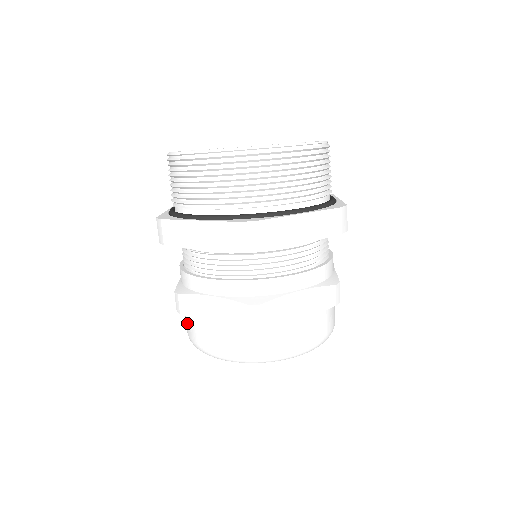
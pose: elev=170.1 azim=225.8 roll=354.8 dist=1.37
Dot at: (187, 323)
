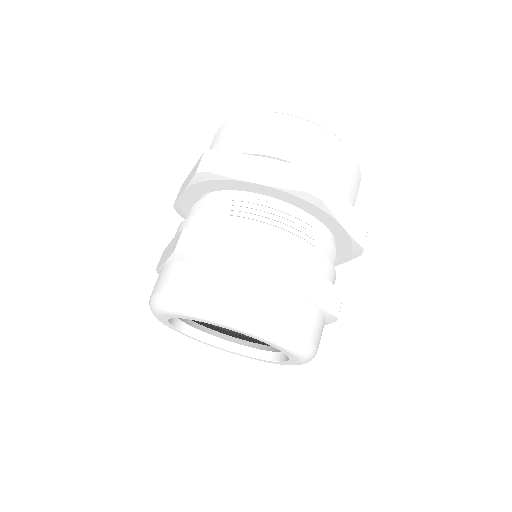
Dot at: (172, 275)
